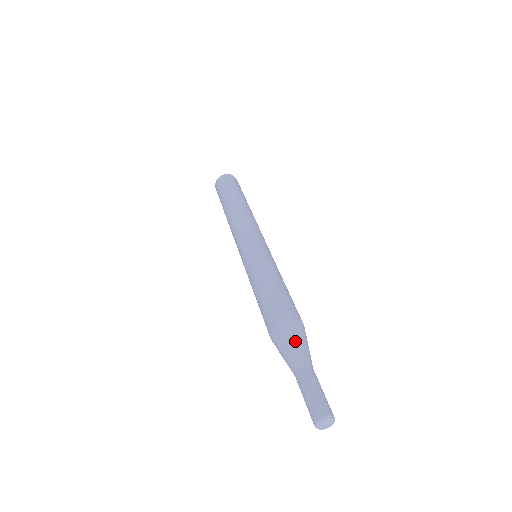
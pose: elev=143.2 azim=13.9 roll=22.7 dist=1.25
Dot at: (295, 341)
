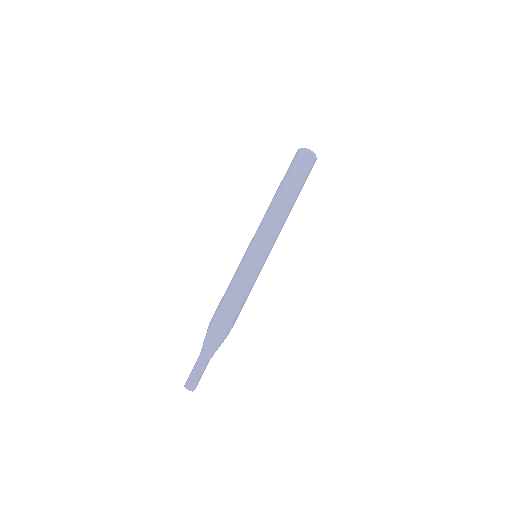
Dot at: (205, 340)
